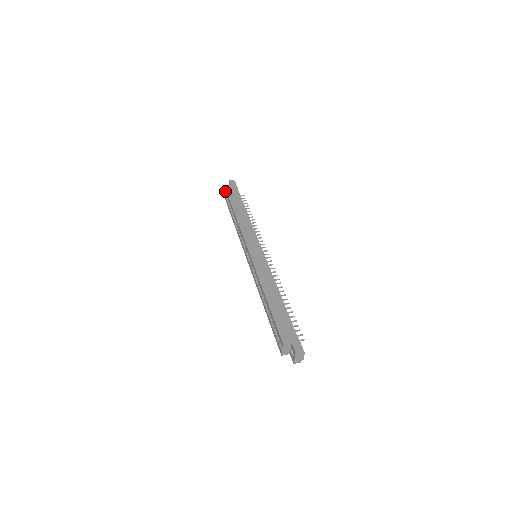
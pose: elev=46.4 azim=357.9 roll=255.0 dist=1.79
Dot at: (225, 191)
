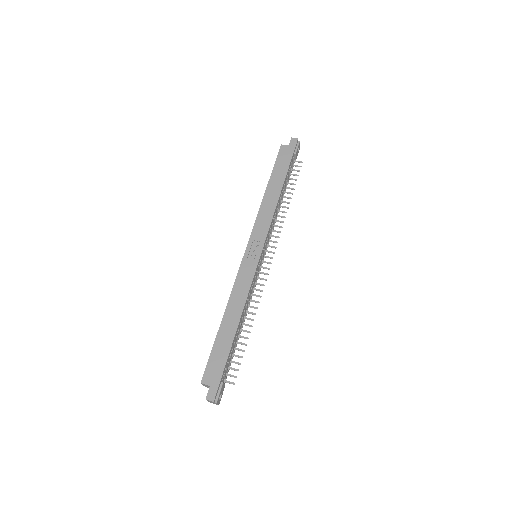
Dot at: (279, 151)
